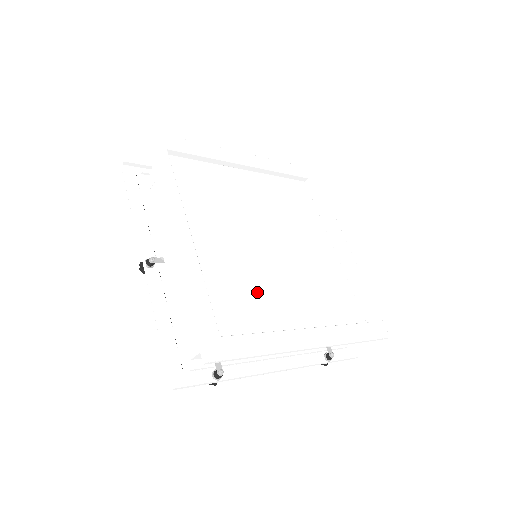
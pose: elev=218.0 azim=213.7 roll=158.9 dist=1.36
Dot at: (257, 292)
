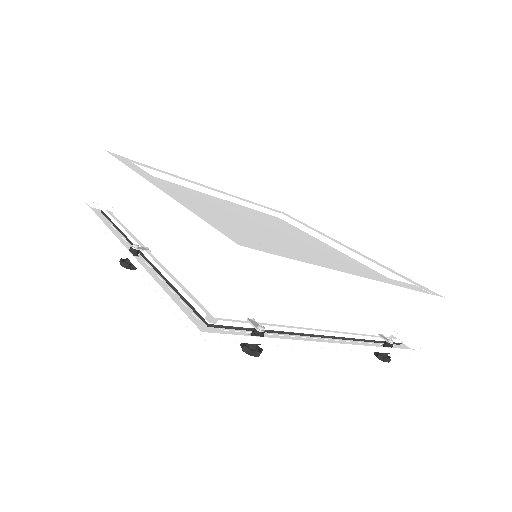
Dot at: (272, 242)
